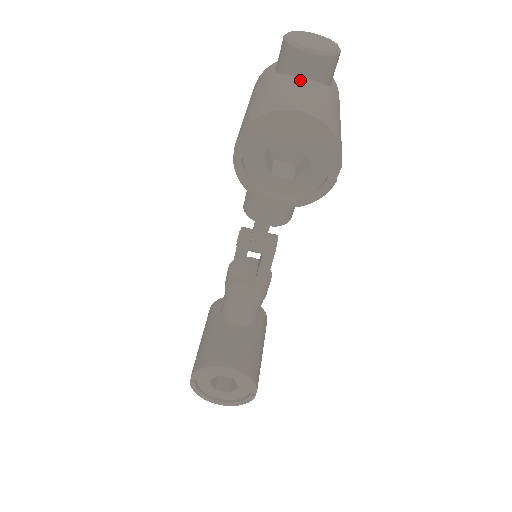
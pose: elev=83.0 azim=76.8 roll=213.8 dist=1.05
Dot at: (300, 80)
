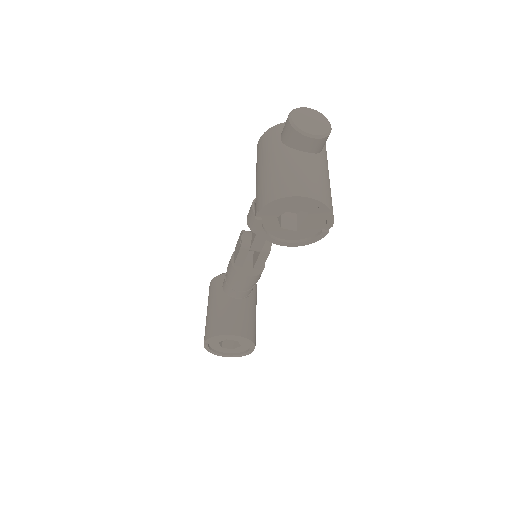
Dot at: (302, 156)
